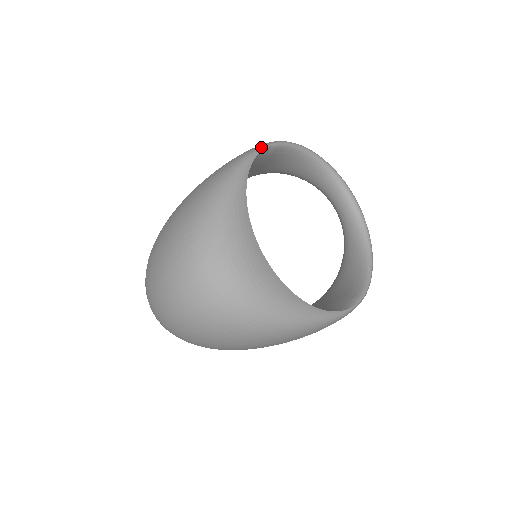
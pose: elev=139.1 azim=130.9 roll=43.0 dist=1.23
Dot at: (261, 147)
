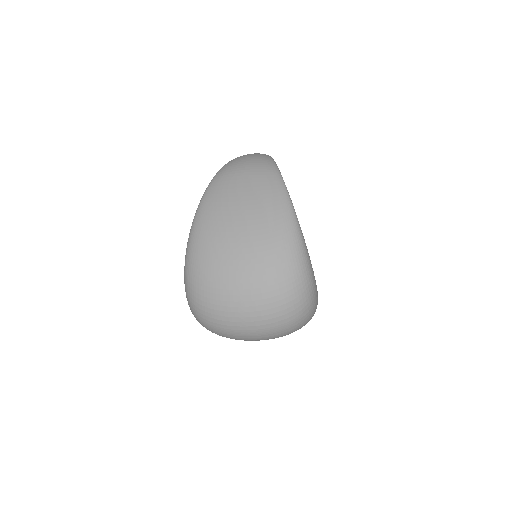
Dot at: (286, 189)
